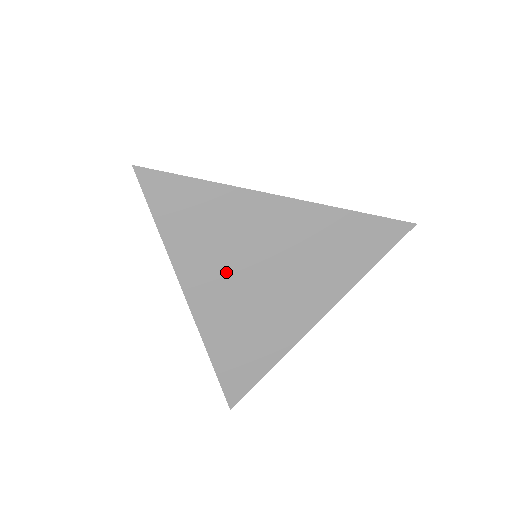
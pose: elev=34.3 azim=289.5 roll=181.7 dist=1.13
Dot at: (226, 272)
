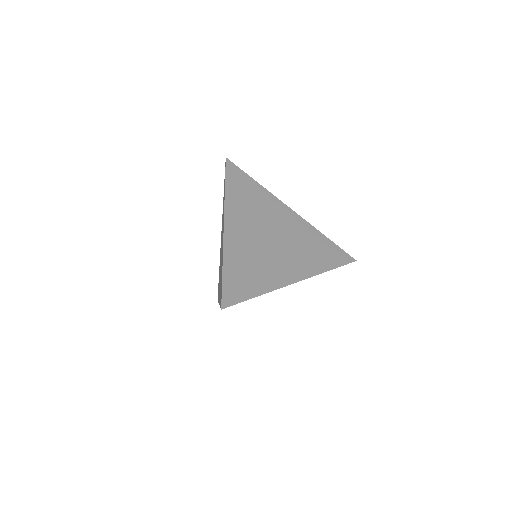
Dot at: occluded
